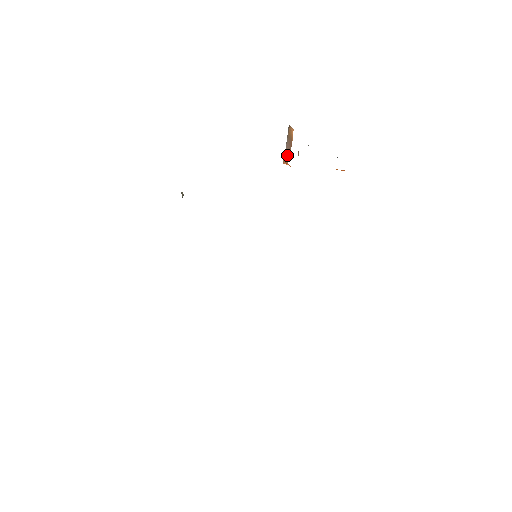
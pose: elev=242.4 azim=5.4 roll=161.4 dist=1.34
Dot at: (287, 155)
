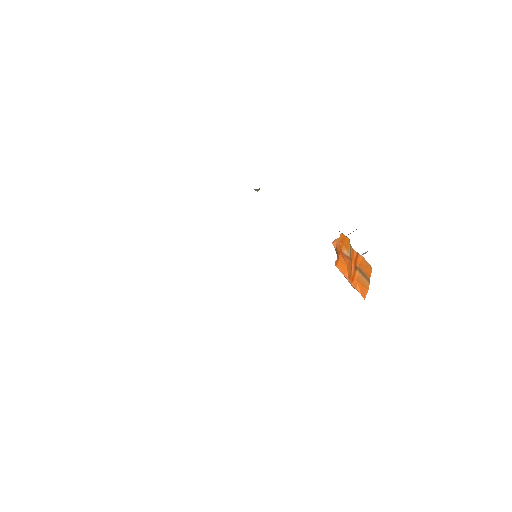
Dot at: occluded
